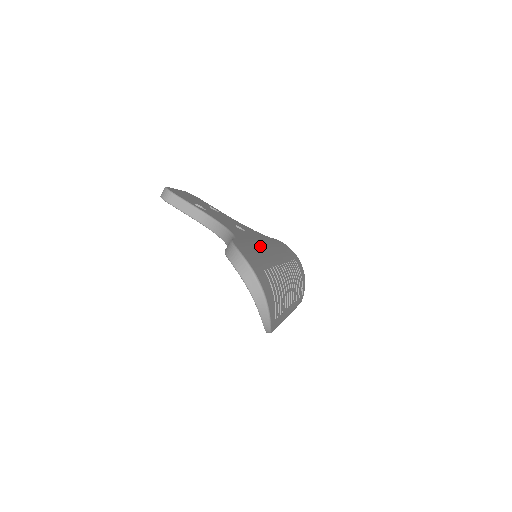
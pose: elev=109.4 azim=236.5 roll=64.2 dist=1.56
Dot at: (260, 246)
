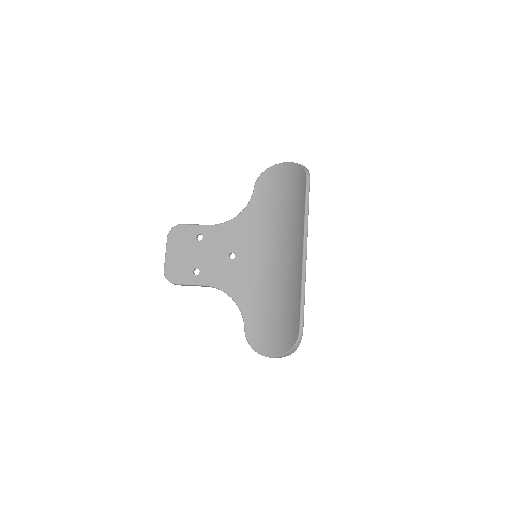
Dot at: occluded
